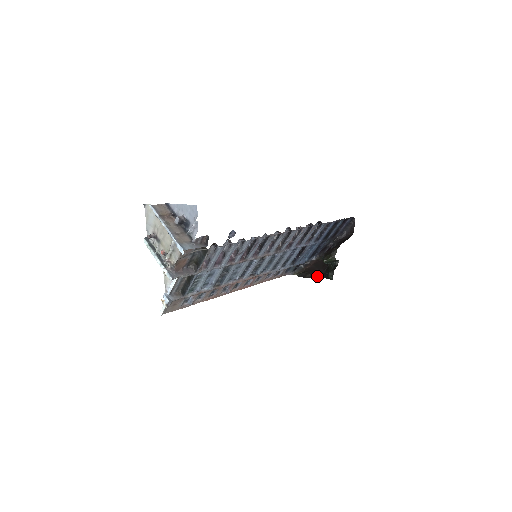
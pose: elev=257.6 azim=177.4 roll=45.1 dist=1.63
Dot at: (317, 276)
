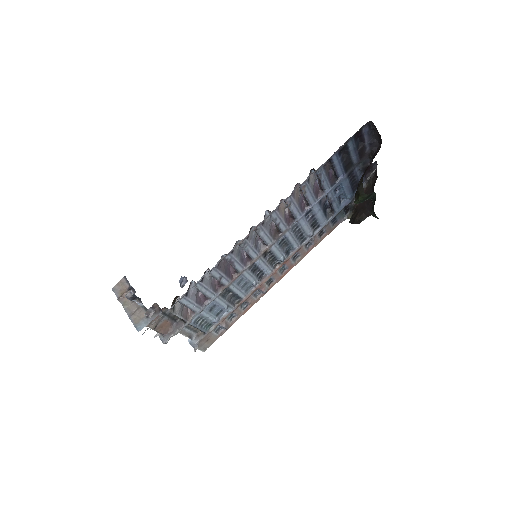
Dot at: (367, 216)
